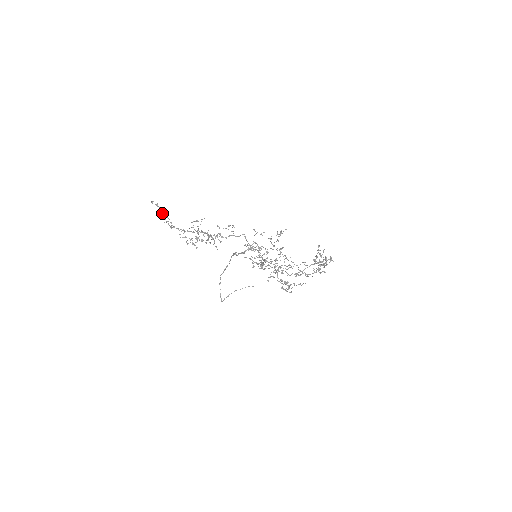
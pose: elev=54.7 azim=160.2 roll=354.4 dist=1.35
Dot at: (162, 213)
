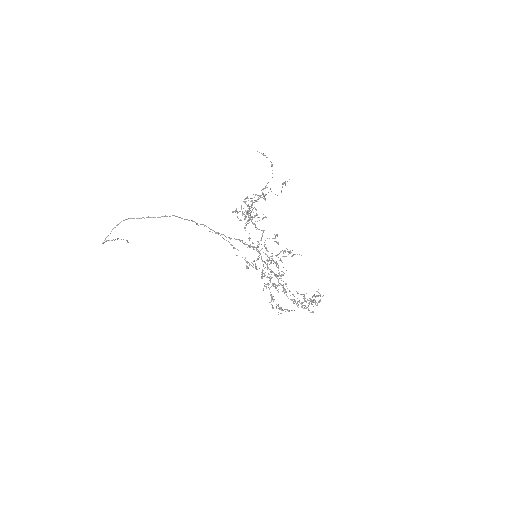
Dot at: occluded
